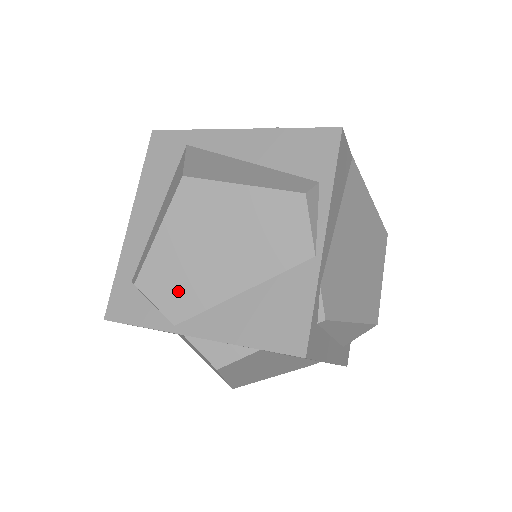
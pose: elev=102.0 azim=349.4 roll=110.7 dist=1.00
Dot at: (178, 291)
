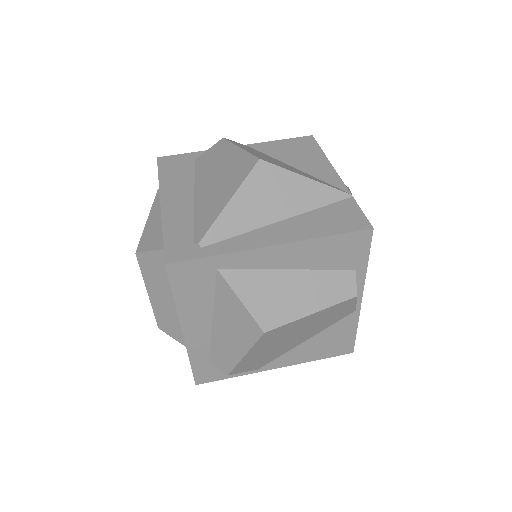
Dot at: (261, 362)
